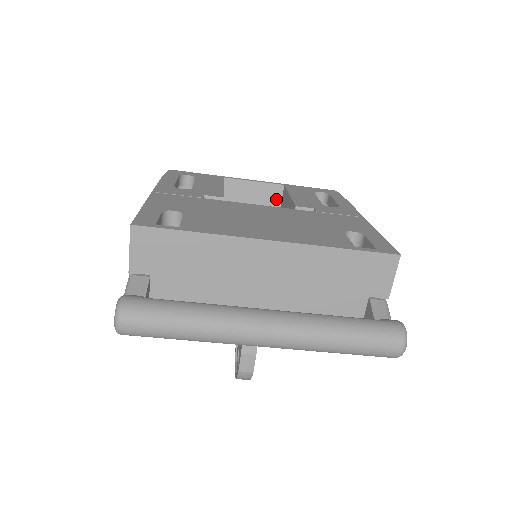
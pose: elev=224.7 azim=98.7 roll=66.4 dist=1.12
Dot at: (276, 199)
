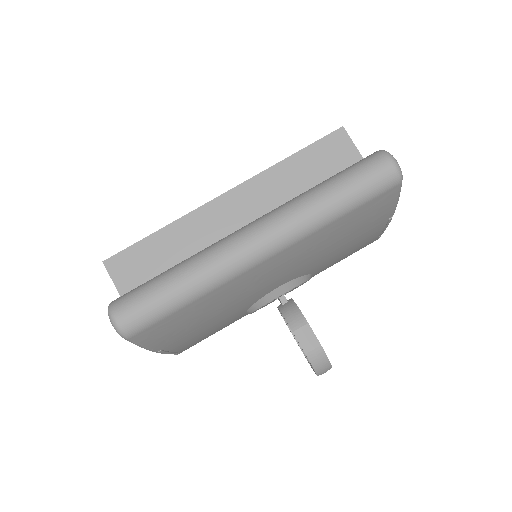
Dot at: occluded
